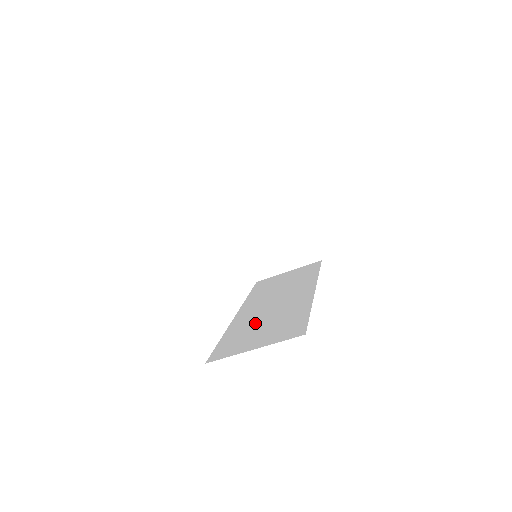
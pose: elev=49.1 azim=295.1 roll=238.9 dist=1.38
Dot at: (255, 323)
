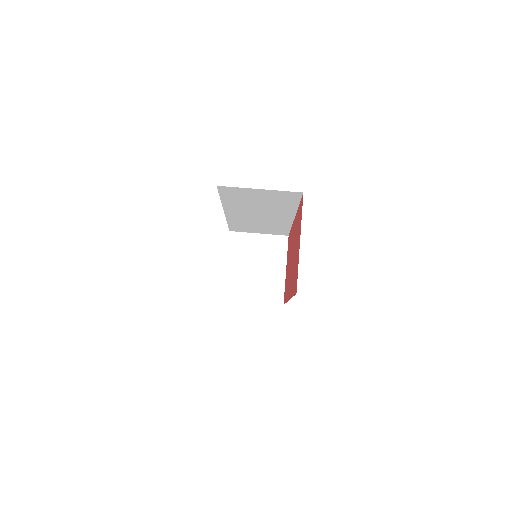
Dot at: occluded
